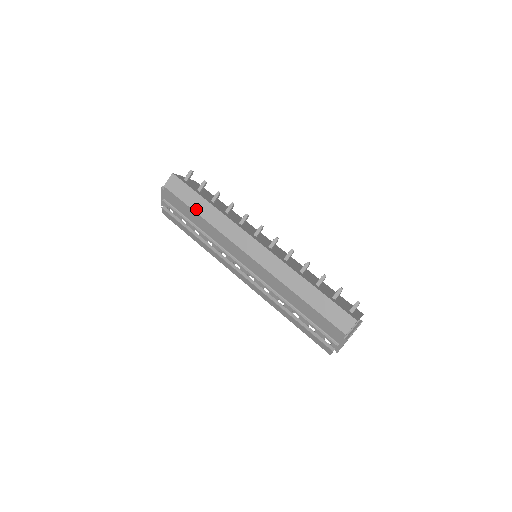
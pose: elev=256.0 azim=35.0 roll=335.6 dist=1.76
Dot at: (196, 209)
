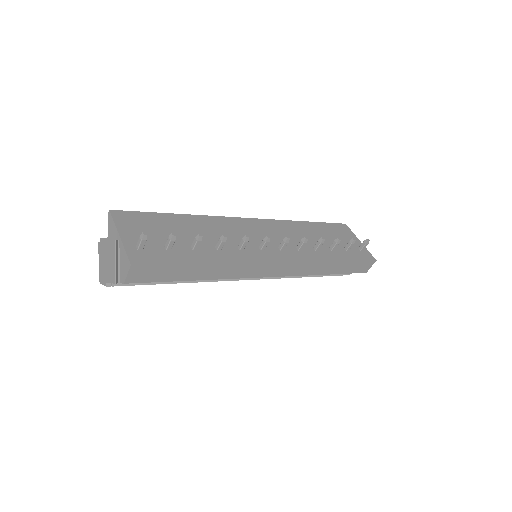
Dot at: (190, 278)
